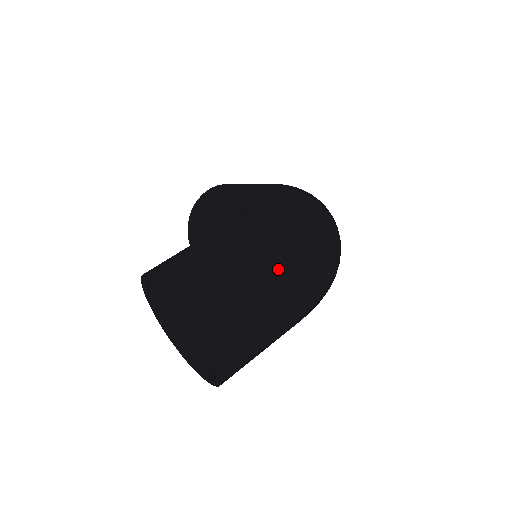
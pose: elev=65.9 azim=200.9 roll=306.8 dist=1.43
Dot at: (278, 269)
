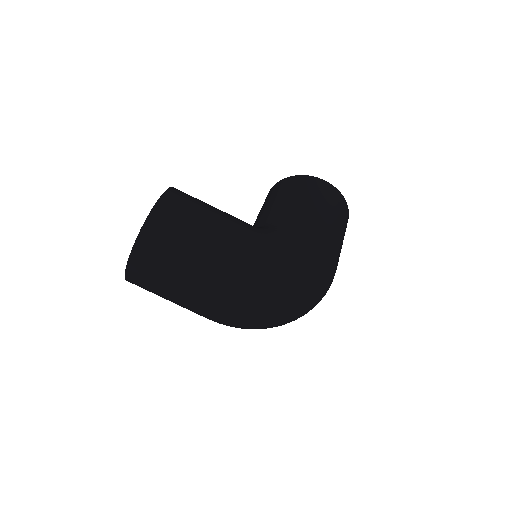
Dot at: (206, 289)
